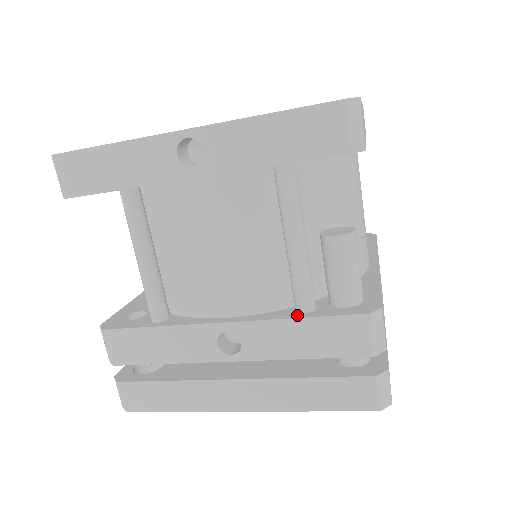
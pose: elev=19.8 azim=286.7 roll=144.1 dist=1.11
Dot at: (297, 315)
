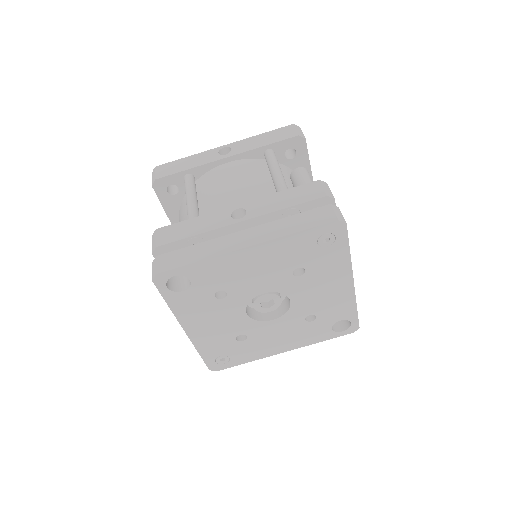
Dot at: (280, 194)
